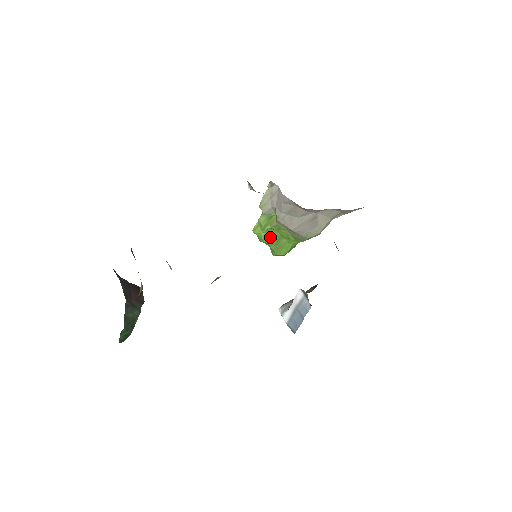
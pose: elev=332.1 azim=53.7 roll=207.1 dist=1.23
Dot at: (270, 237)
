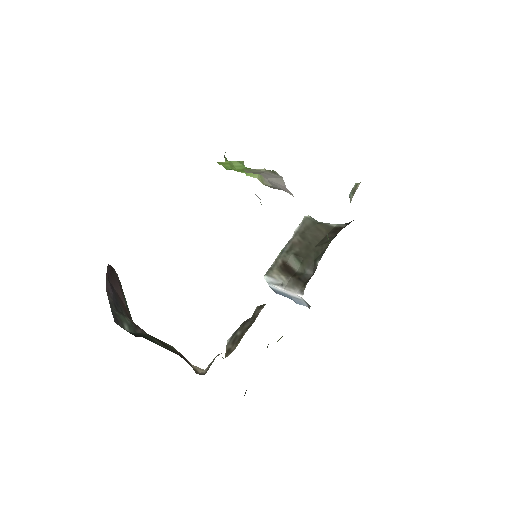
Dot at: occluded
